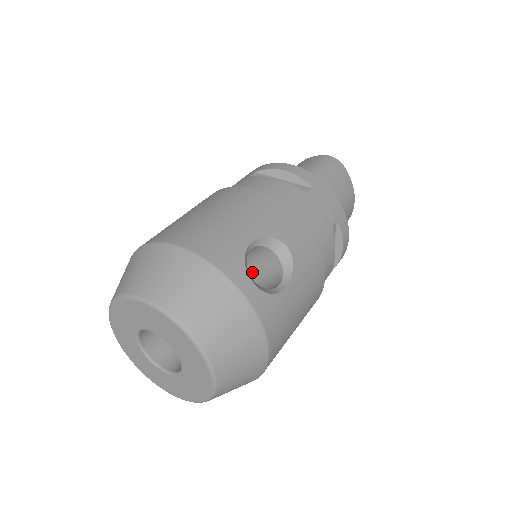
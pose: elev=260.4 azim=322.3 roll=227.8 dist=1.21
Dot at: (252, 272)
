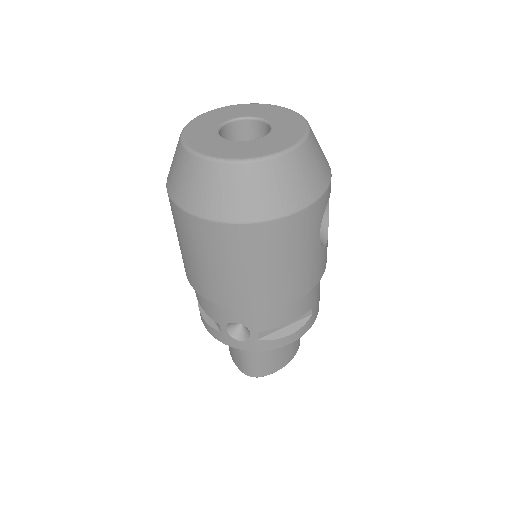
Dot at: occluded
